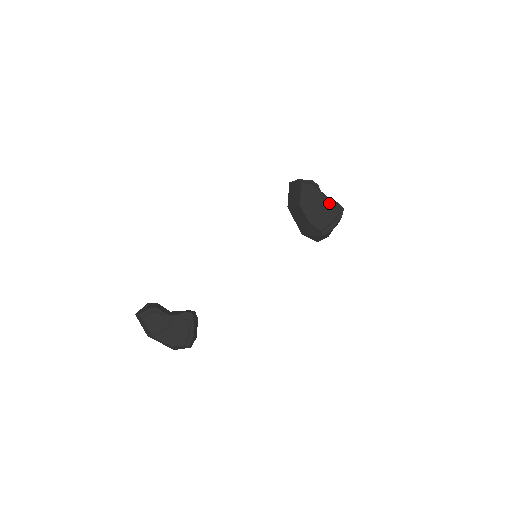
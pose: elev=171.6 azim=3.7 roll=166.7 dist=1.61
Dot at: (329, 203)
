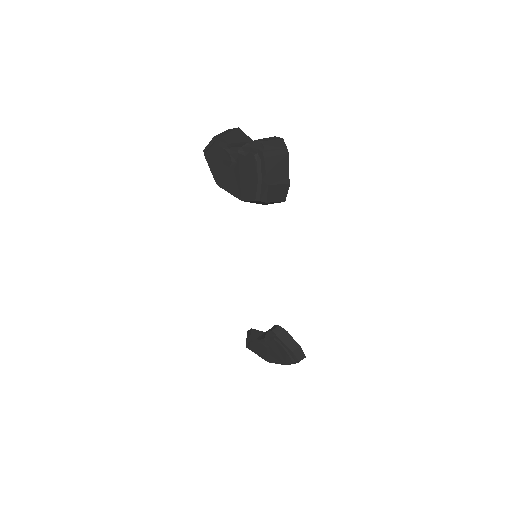
Dot at: (239, 155)
